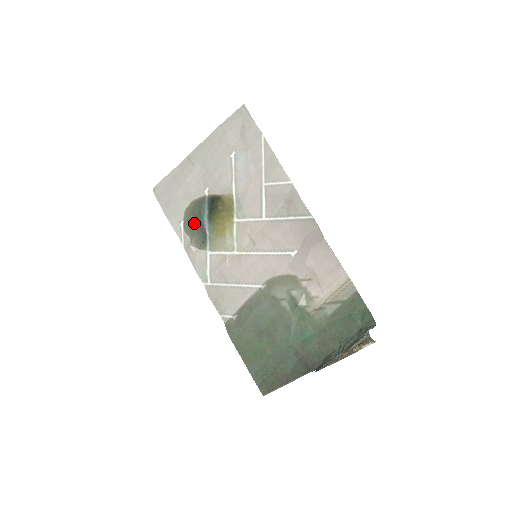
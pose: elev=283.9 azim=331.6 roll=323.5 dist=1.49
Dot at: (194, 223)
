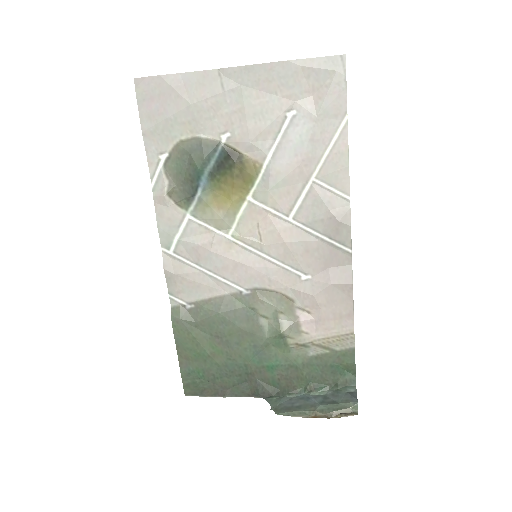
Dot at: (185, 168)
